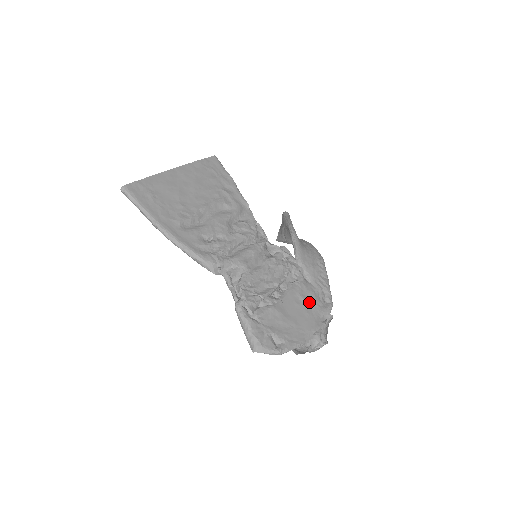
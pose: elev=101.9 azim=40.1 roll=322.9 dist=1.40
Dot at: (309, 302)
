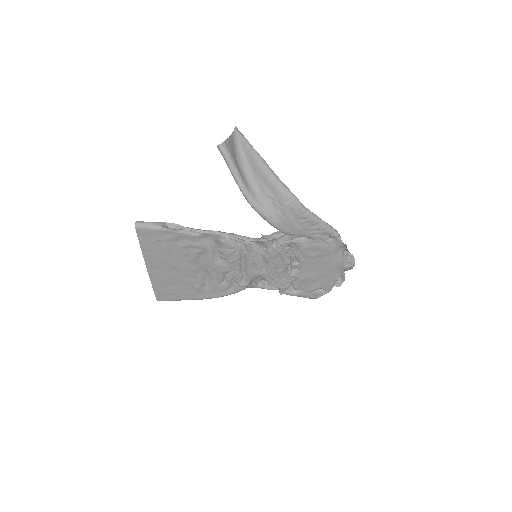
Dot at: (320, 255)
